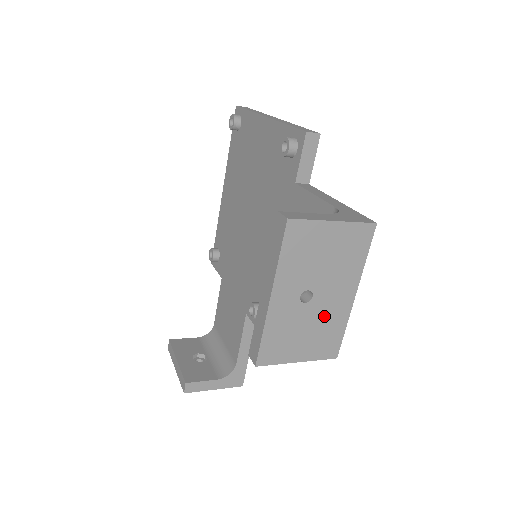
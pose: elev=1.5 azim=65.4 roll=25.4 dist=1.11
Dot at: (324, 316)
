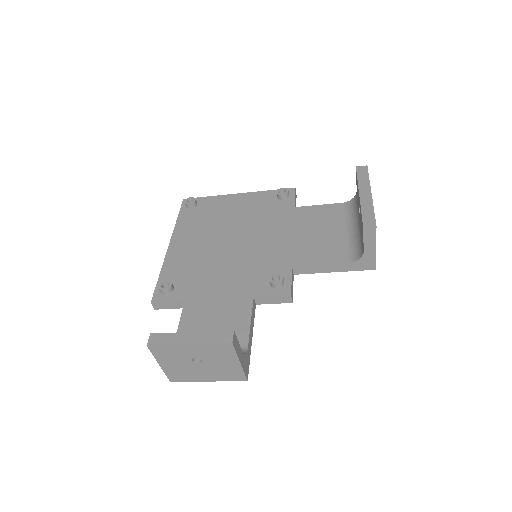
Dot at: occluded
